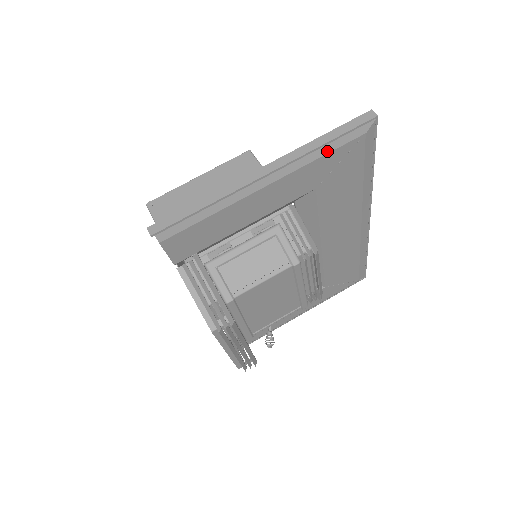
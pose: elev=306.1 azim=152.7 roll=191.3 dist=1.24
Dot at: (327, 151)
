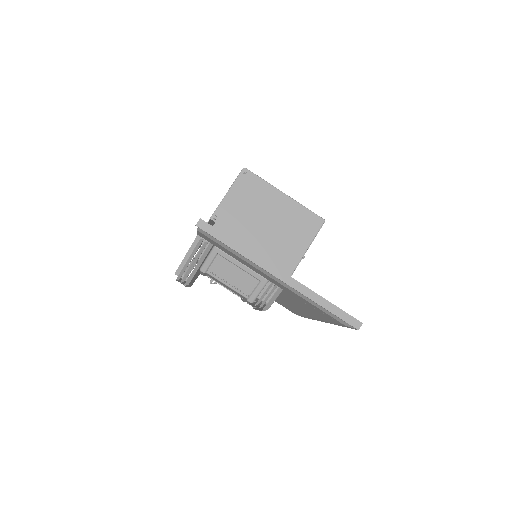
Dot at: (317, 306)
